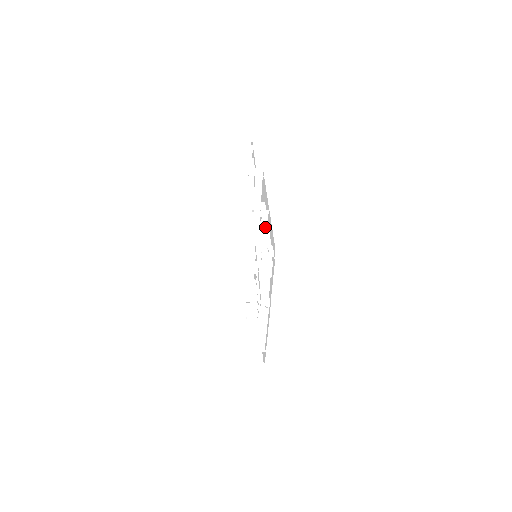
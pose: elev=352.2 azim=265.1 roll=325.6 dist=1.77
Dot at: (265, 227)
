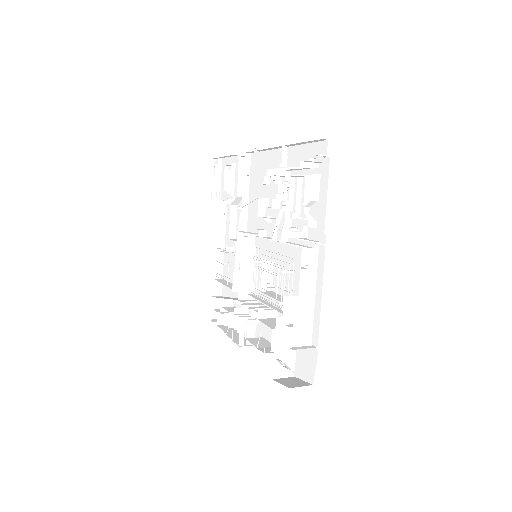
Dot at: (286, 166)
